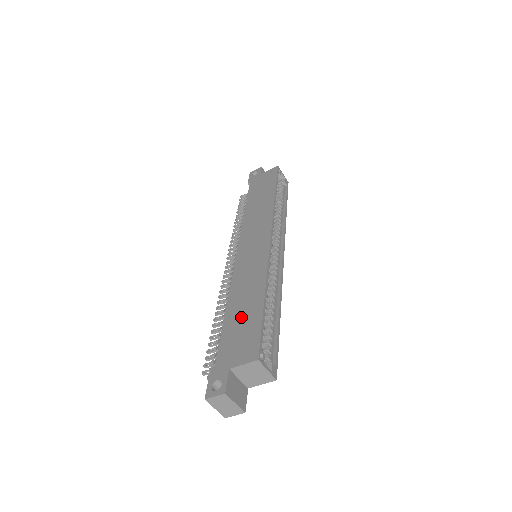
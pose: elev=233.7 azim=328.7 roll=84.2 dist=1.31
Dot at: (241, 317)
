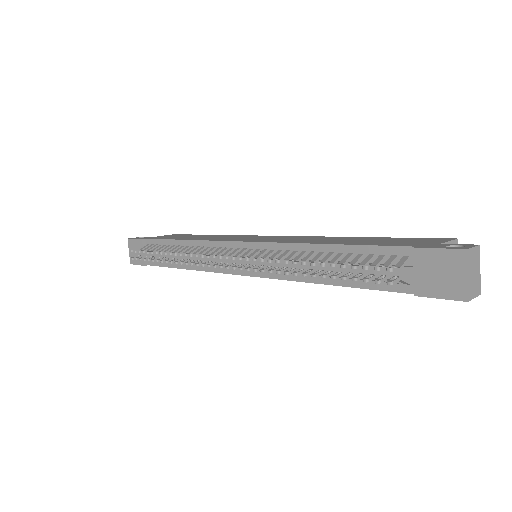
Dot at: (365, 240)
